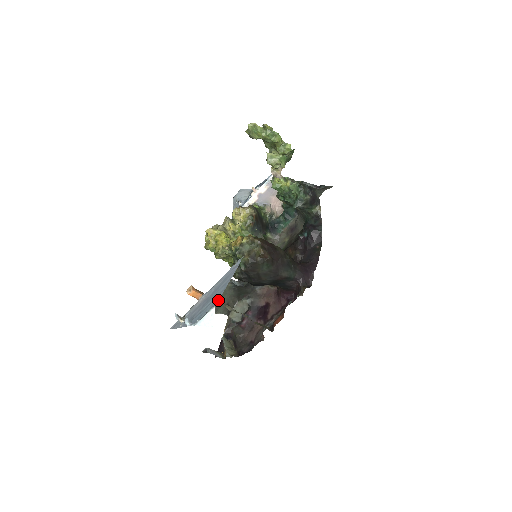
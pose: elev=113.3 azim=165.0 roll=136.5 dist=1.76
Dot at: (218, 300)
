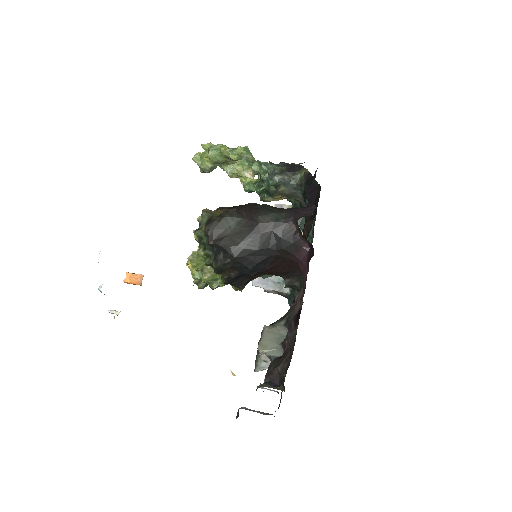
Dot at: occluded
